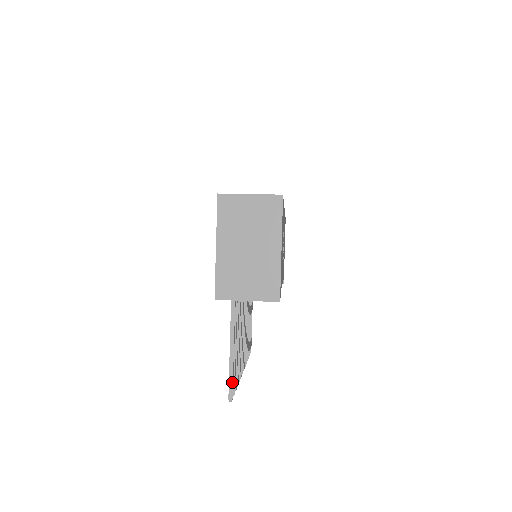
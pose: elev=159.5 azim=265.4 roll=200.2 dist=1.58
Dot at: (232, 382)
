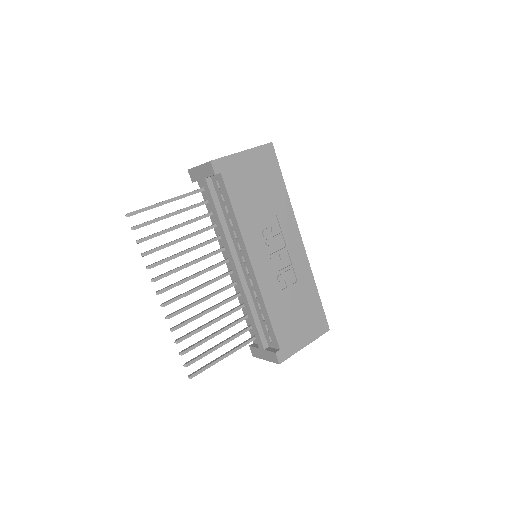
Dot at: (141, 209)
